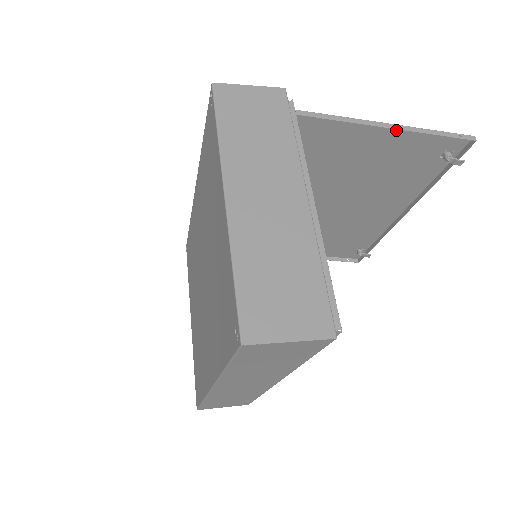
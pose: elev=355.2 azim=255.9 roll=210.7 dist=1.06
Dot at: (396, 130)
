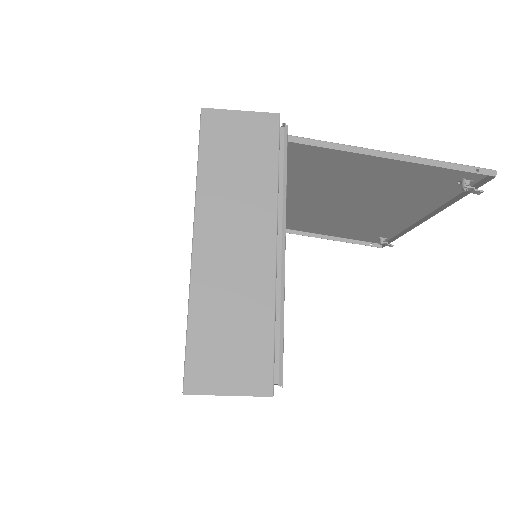
Dot at: (403, 158)
